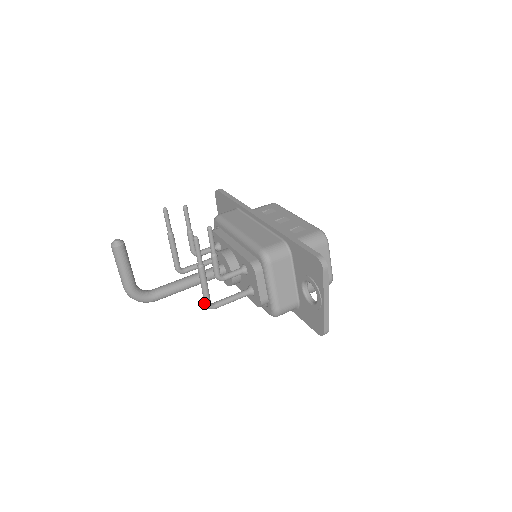
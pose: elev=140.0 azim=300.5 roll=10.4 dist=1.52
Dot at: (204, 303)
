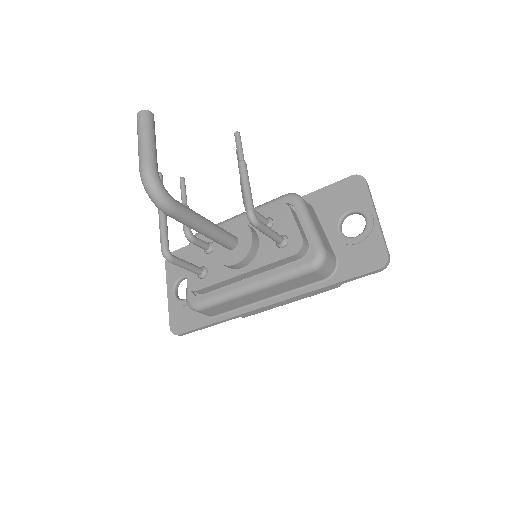
Dot at: (247, 209)
